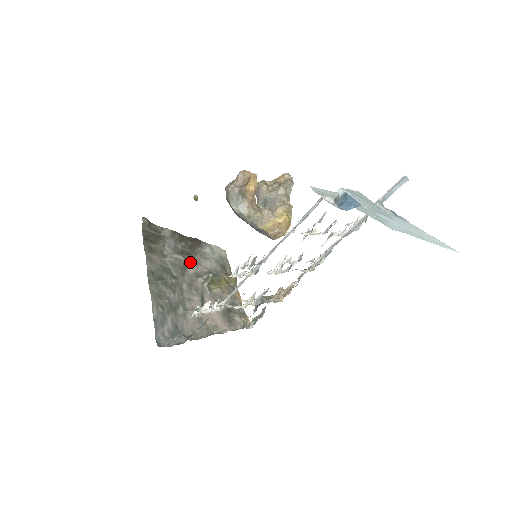
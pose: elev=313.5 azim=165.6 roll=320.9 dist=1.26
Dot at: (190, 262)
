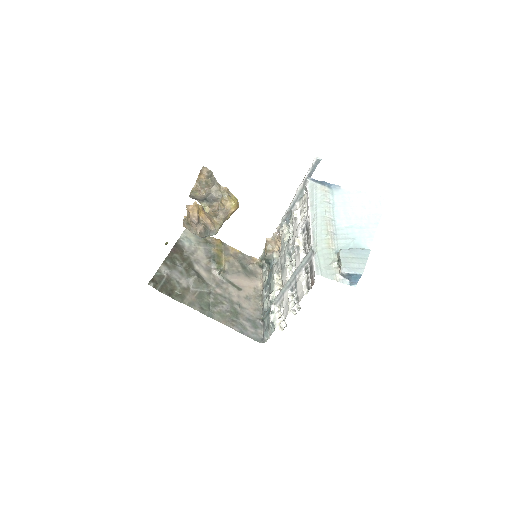
Dot at: (196, 269)
